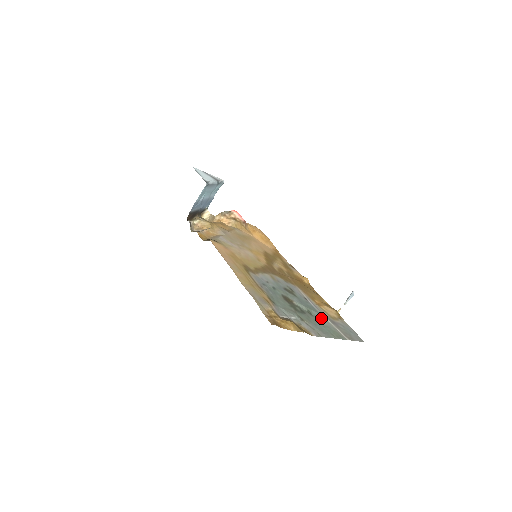
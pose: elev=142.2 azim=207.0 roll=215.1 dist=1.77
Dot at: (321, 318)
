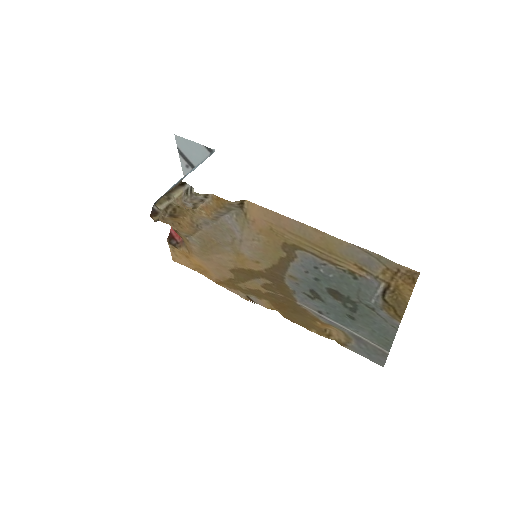
Dot at: (356, 328)
